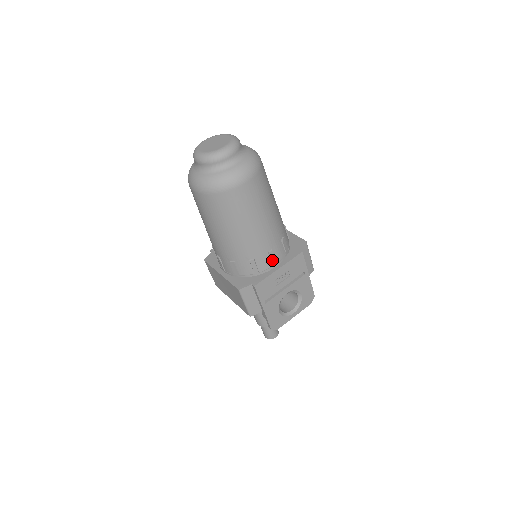
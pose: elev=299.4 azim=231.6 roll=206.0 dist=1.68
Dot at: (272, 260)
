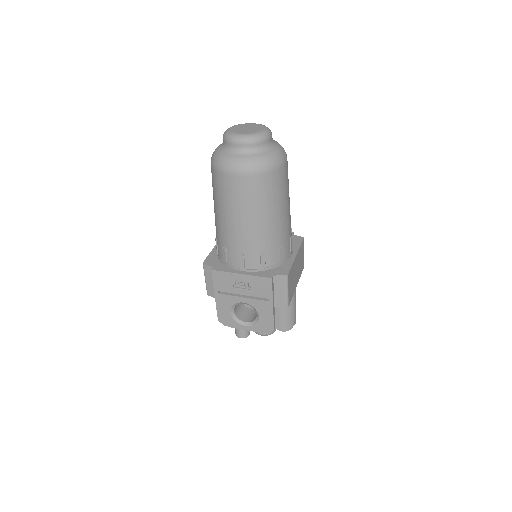
Dot at: (240, 262)
